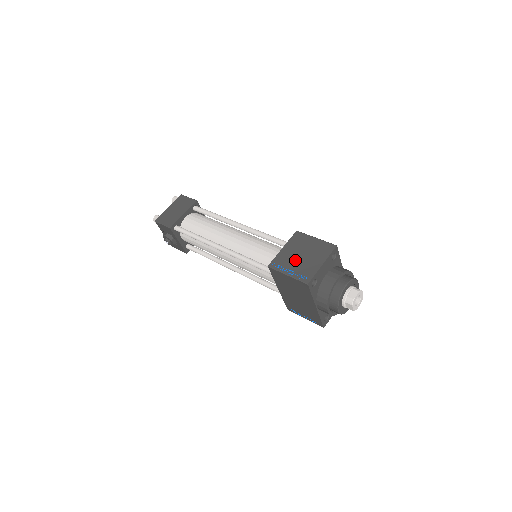
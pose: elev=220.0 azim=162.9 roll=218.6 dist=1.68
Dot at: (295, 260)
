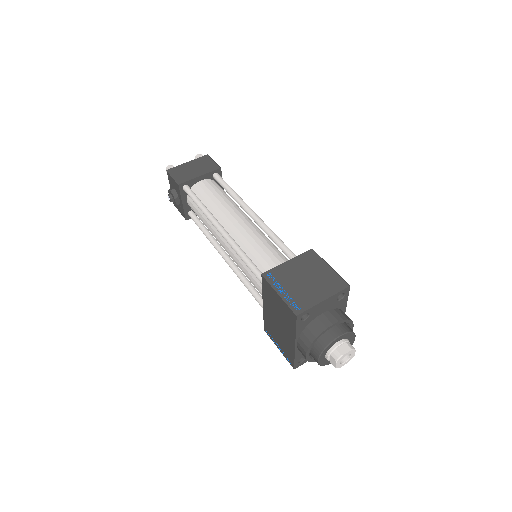
Dot at: (295, 281)
